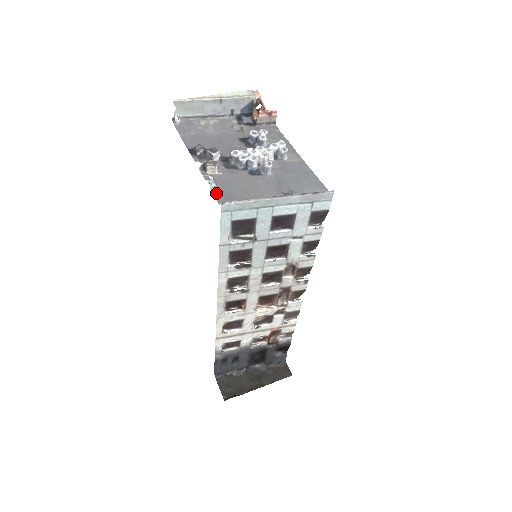
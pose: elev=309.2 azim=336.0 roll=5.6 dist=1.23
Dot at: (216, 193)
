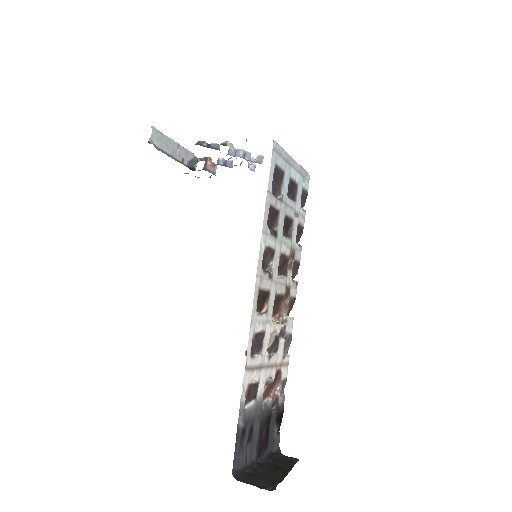
Dot at: occluded
